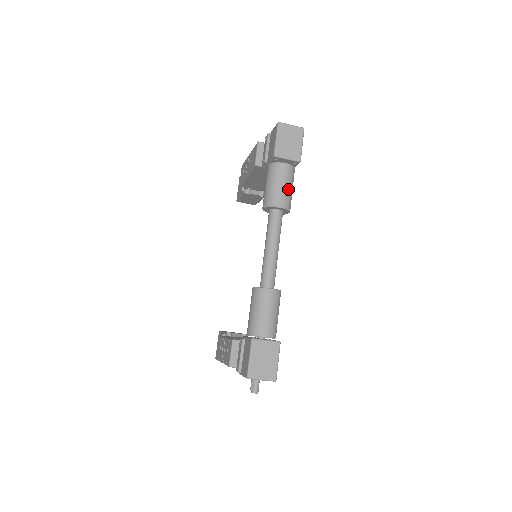
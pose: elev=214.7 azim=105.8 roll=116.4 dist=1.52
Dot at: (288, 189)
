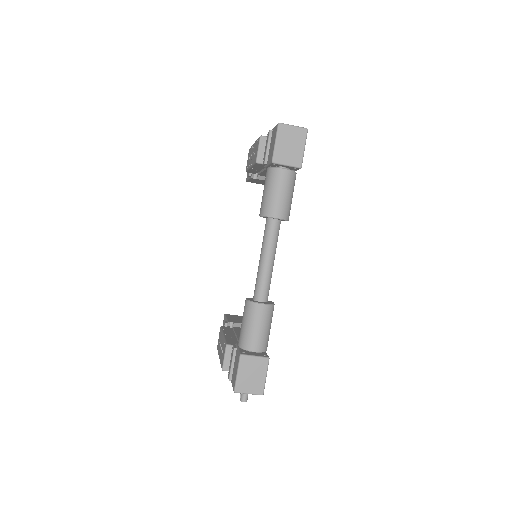
Dot at: (287, 198)
